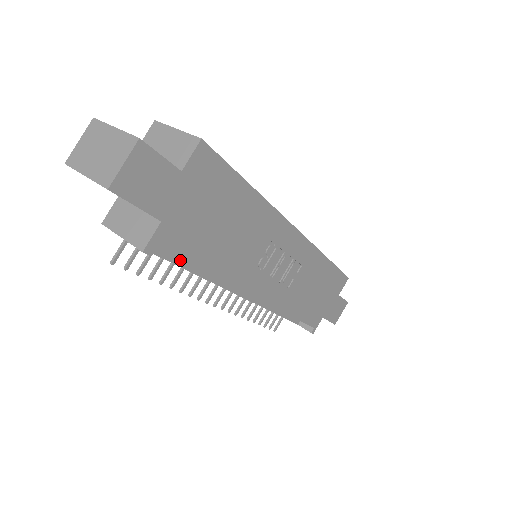
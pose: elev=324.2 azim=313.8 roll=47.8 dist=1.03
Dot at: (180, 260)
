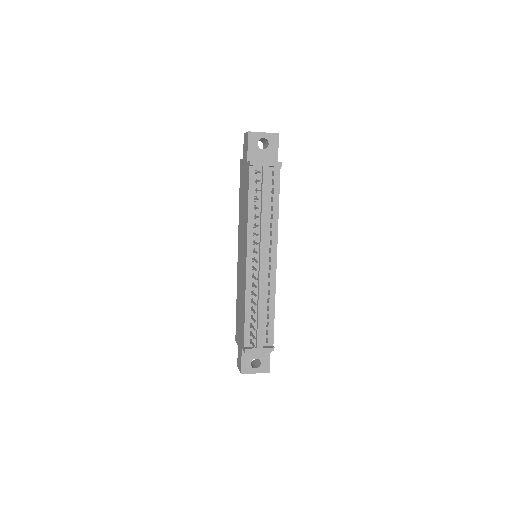
Dot at: (267, 199)
